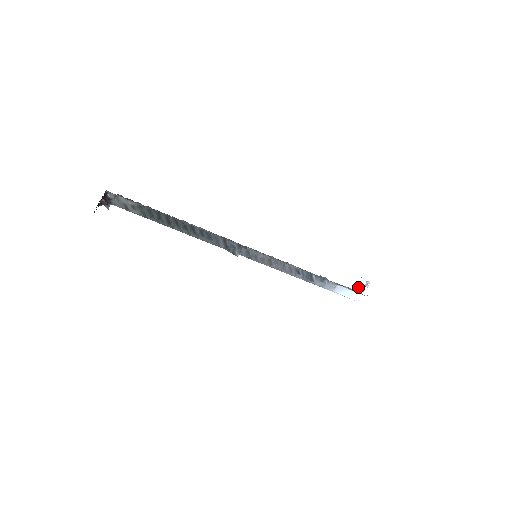
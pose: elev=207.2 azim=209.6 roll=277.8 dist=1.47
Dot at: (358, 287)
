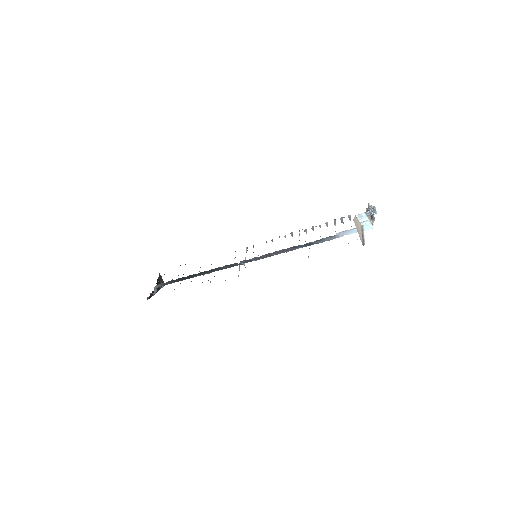
Dot at: (360, 222)
